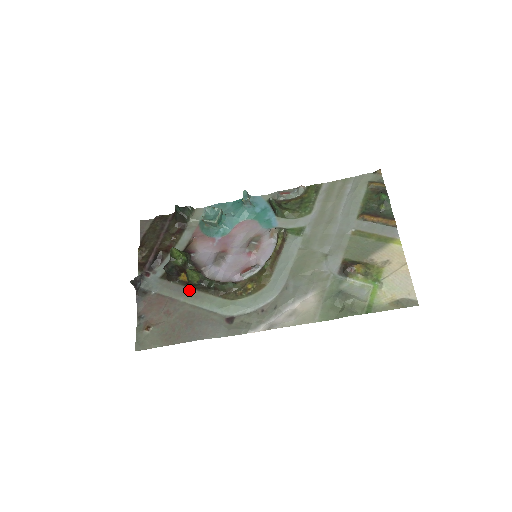
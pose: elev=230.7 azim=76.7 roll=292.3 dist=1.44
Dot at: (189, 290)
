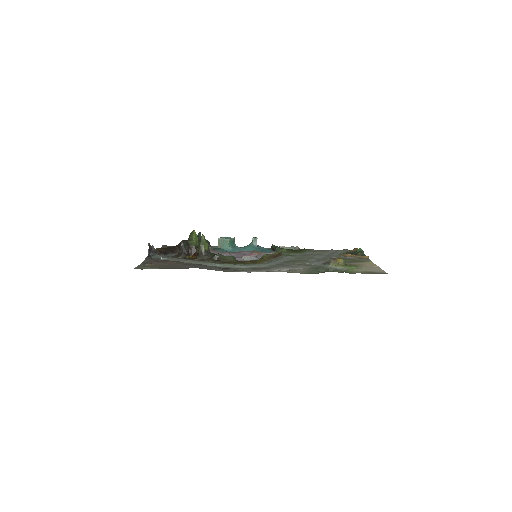
Dot at: (194, 259)
